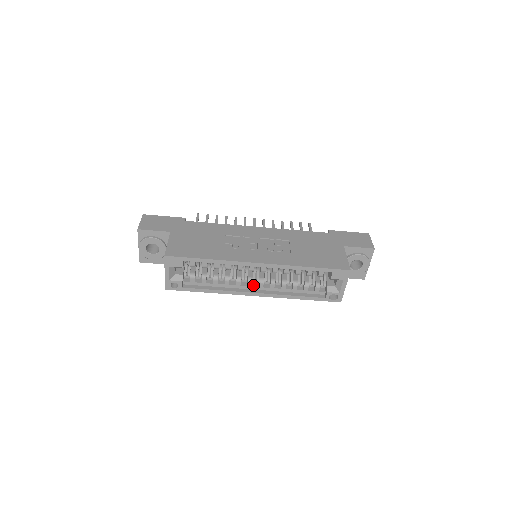
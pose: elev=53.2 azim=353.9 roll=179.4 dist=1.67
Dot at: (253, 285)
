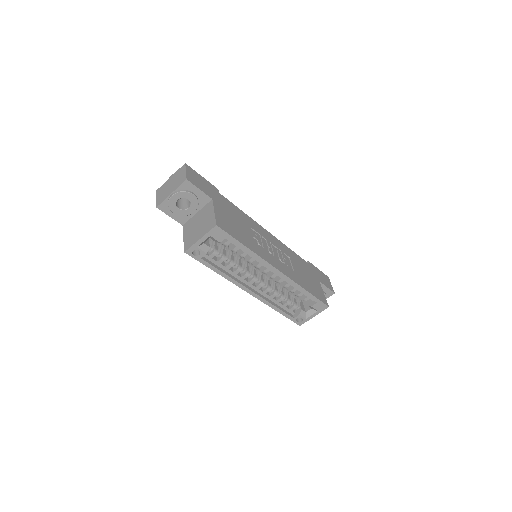
Dot at: (252, 283)
